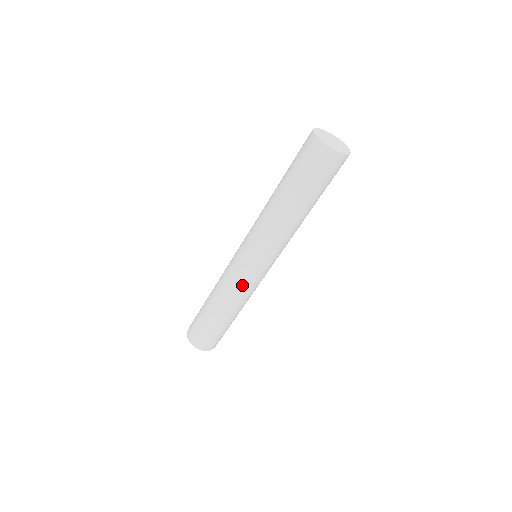
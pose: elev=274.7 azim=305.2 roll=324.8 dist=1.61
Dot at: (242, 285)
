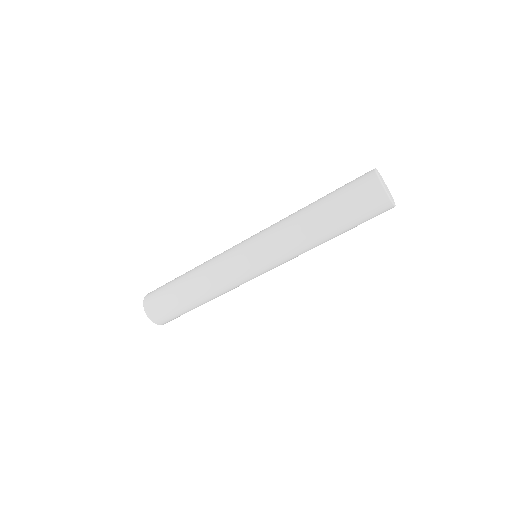
Dot at: (236, 282)
